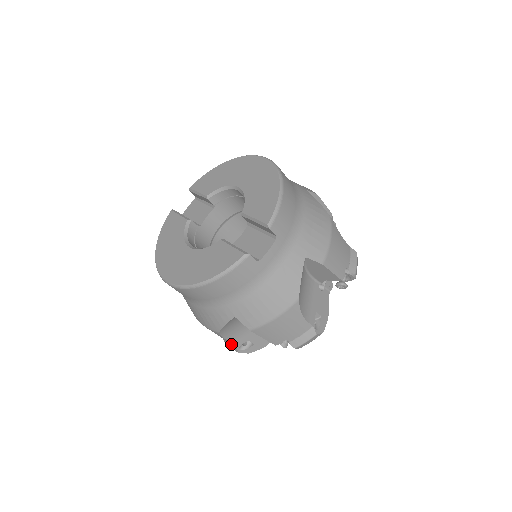
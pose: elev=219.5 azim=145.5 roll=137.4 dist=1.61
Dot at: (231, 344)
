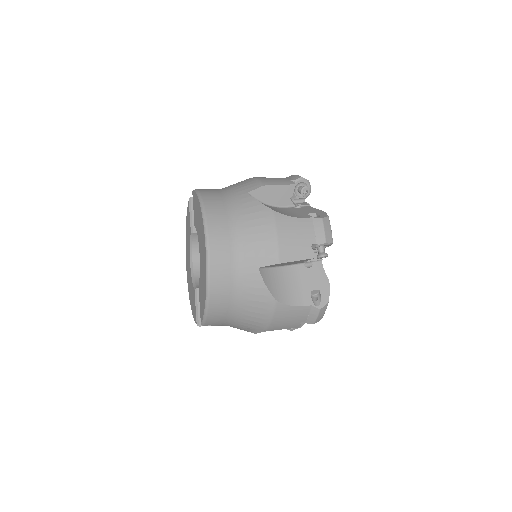
Dot at: occluded
